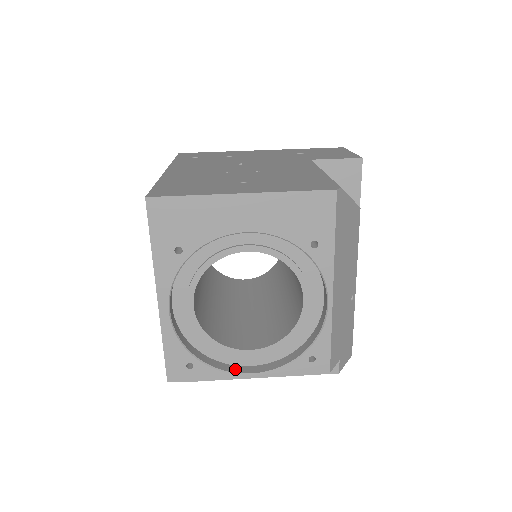
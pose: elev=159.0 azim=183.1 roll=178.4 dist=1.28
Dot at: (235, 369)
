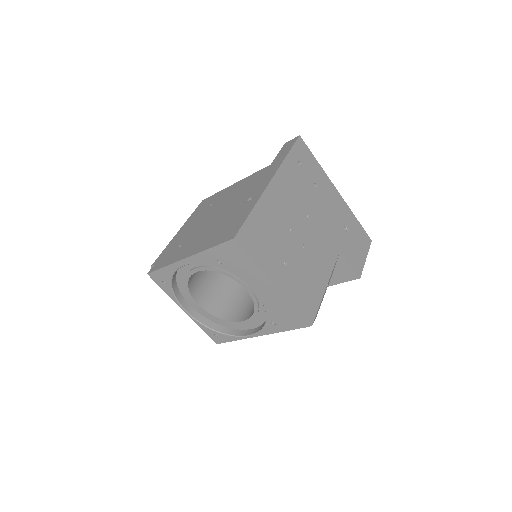
Dot at: (182, 301)
